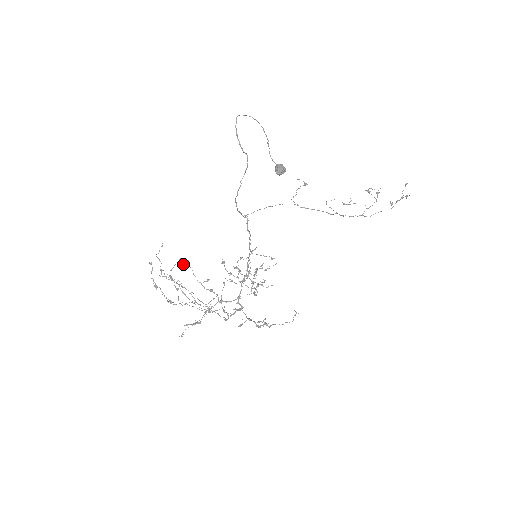
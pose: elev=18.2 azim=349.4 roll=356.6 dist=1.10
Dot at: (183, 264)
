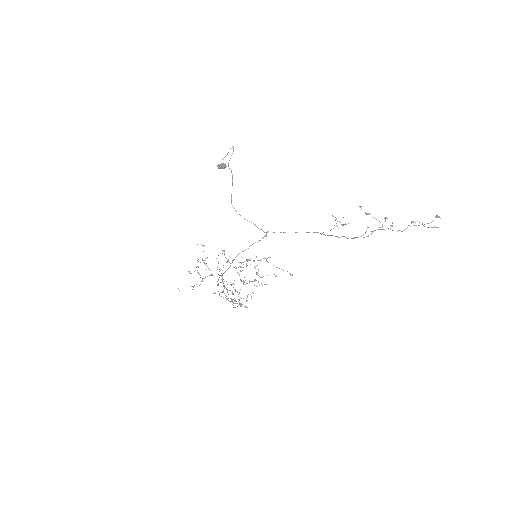
Dot at: (197, 244)
